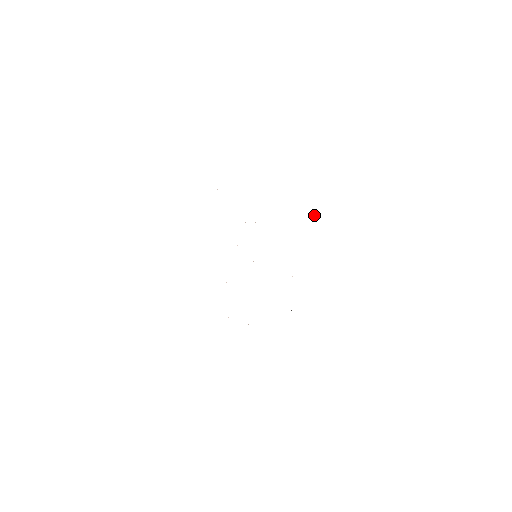
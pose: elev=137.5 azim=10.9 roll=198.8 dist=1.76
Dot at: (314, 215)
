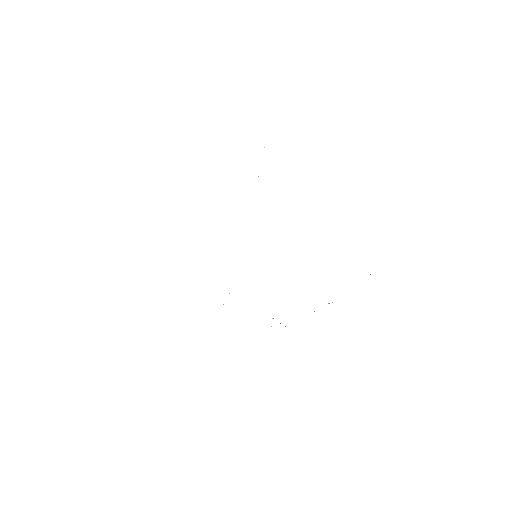
Dot at: occluded
